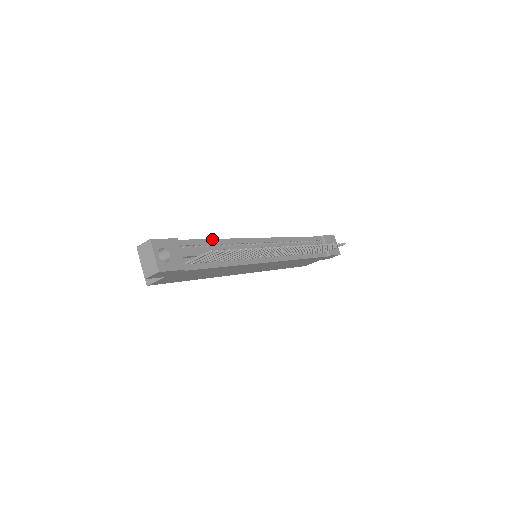
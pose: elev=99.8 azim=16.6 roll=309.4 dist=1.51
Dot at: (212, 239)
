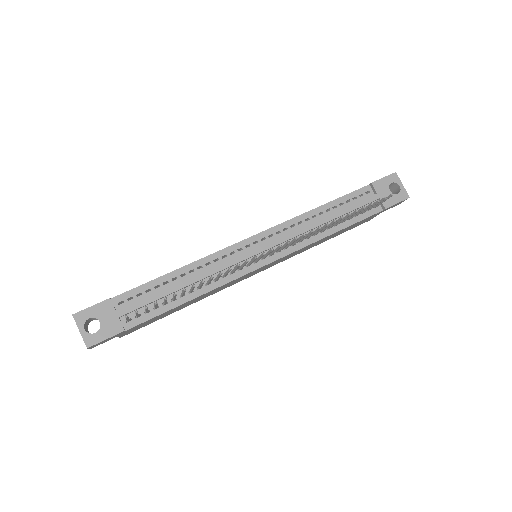
Dot at: (165, 274)
